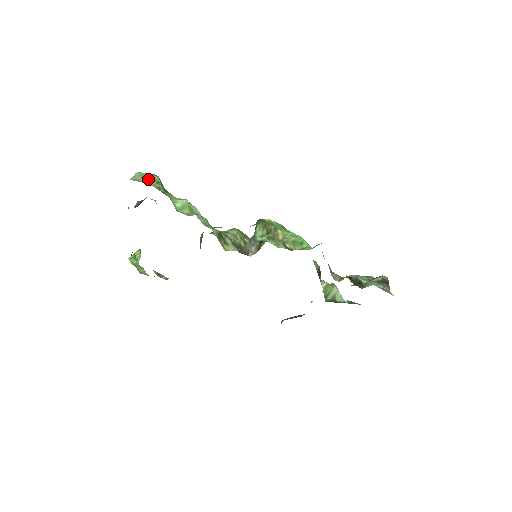
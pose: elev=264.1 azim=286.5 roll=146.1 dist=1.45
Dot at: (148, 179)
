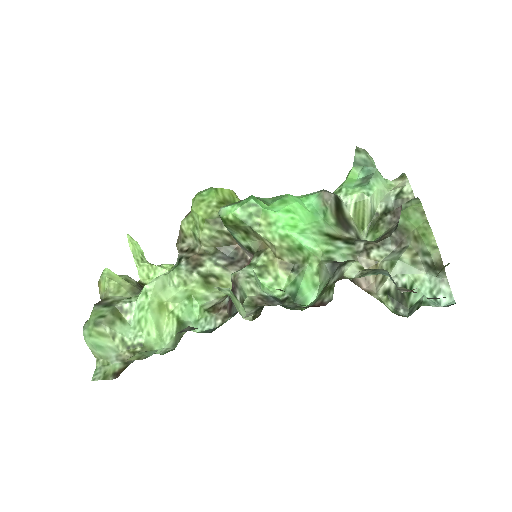
Dot at: (104, 345)
